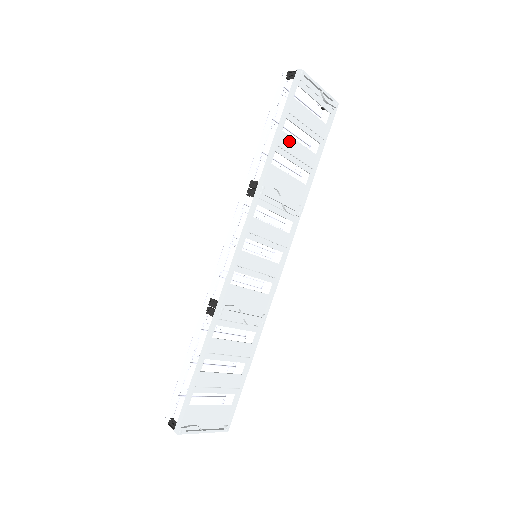
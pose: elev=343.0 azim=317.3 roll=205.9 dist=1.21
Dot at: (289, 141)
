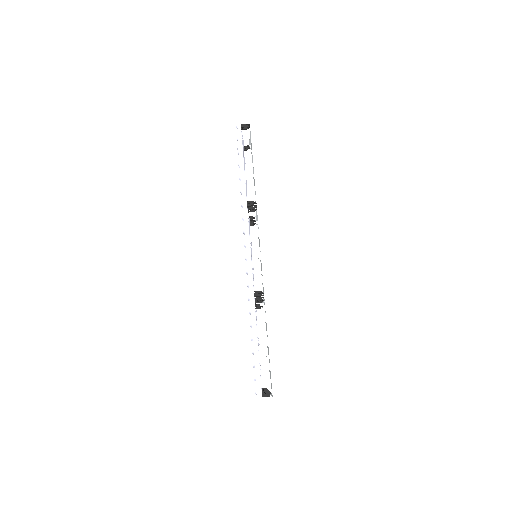
Dot at: occluded
